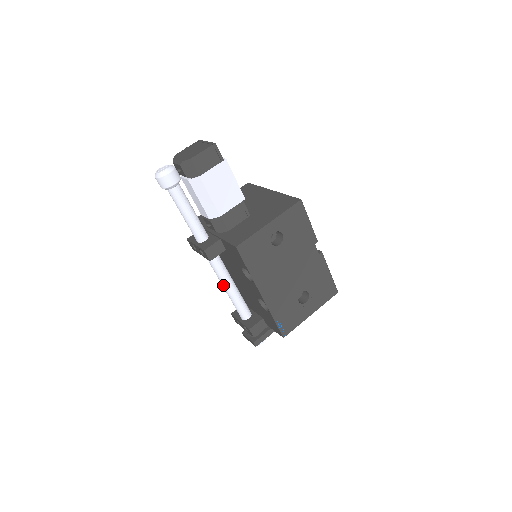
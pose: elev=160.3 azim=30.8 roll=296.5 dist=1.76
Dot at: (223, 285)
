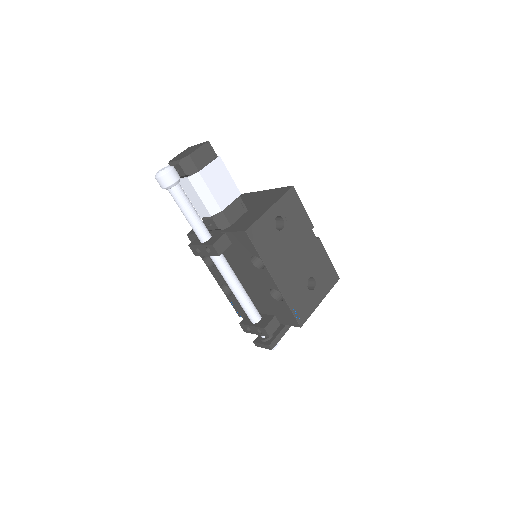
Dot at: (231, 286)
